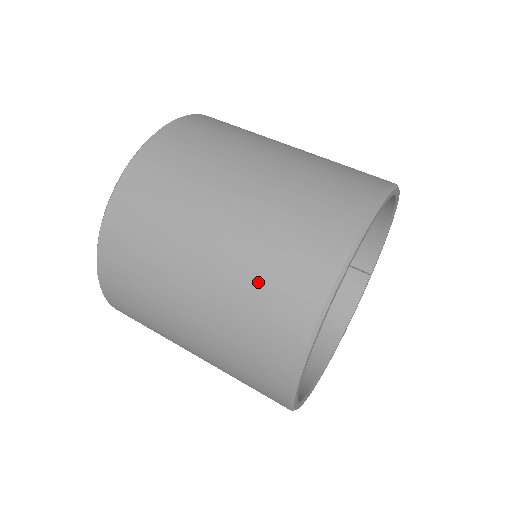
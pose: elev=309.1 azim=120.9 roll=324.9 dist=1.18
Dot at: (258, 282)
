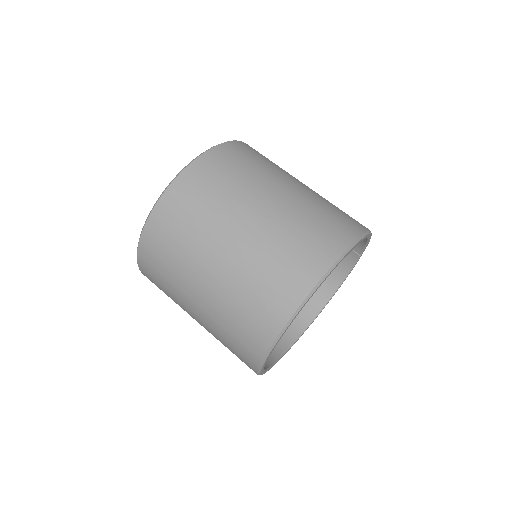
Dot at: (228, 330)
